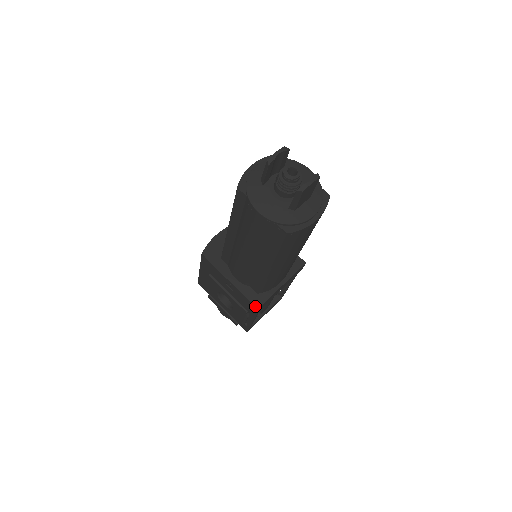
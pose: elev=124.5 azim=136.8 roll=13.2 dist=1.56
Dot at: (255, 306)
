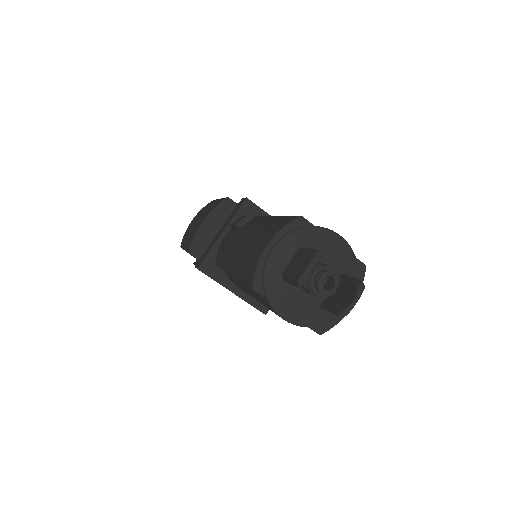
Dot at: (263, 312)
